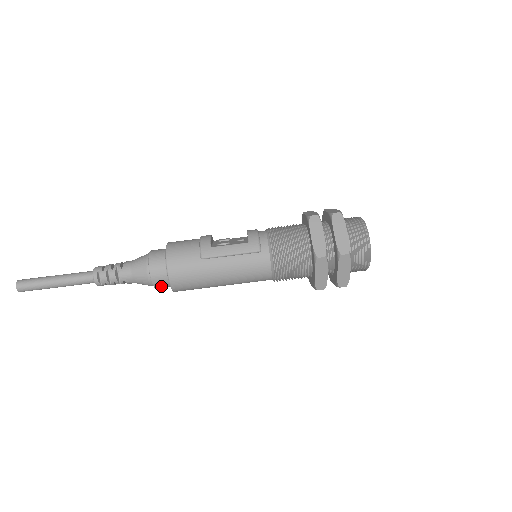
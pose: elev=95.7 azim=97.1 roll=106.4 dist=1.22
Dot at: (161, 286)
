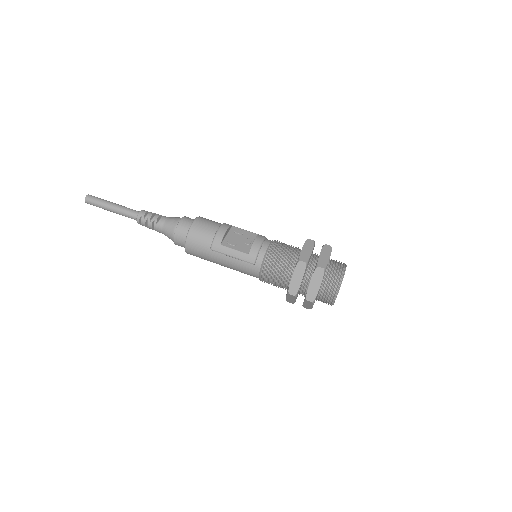
Dot at: occluded
